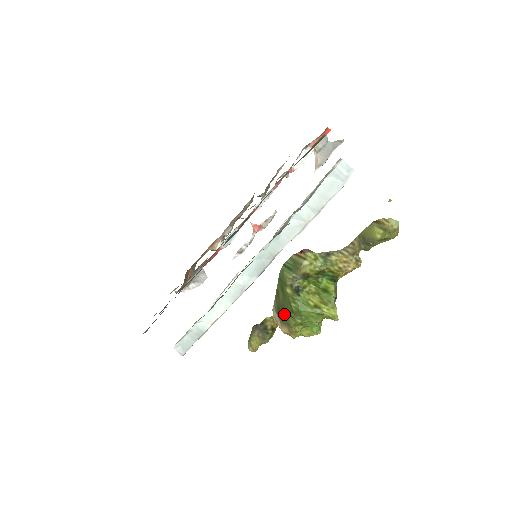
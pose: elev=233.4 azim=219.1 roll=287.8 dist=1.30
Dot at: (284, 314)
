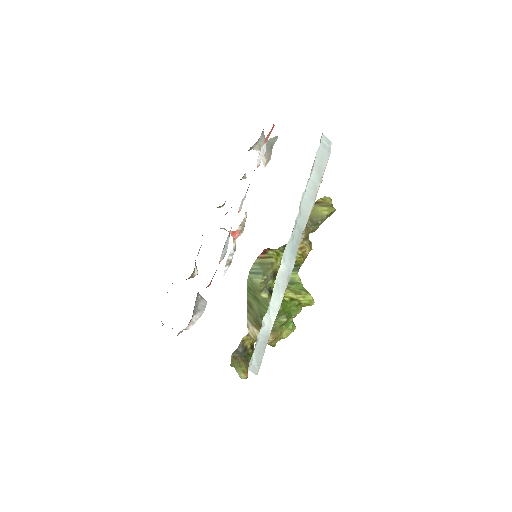
Dot at: occluded
